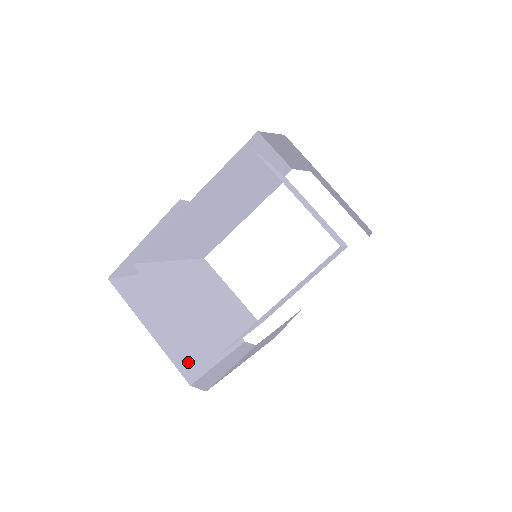
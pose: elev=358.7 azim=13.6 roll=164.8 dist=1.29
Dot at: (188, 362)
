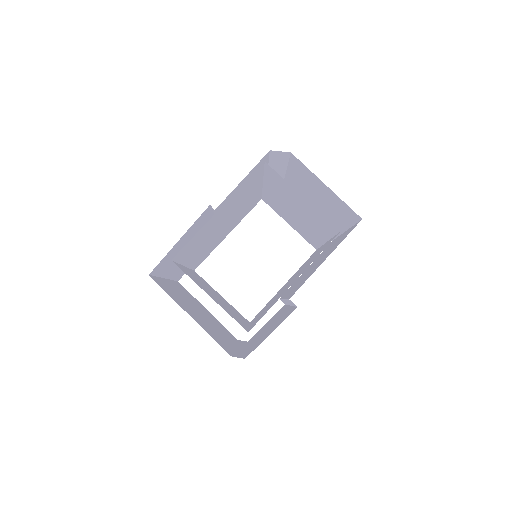
Dot at: (220, 342)
